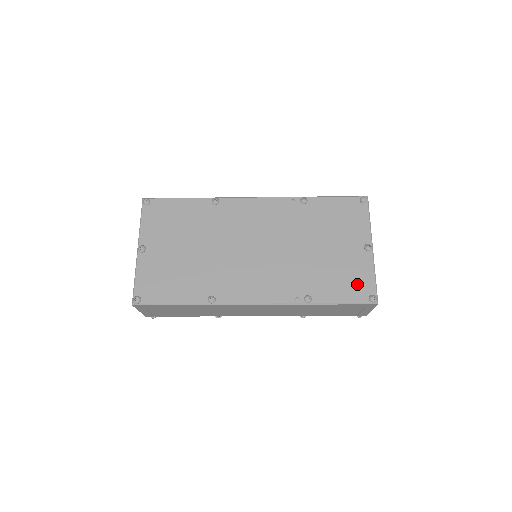
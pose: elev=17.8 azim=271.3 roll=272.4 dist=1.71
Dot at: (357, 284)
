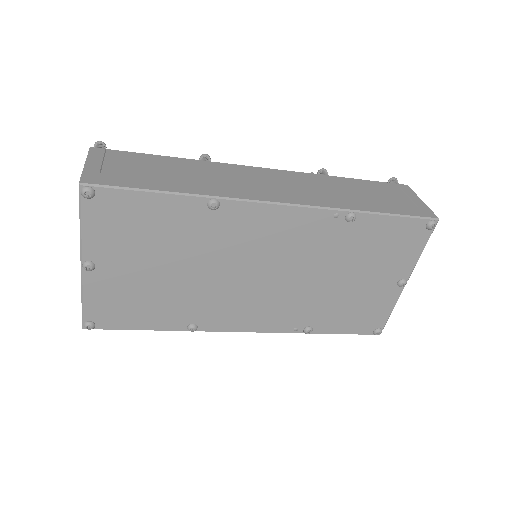
Dot at: (369, 318)
